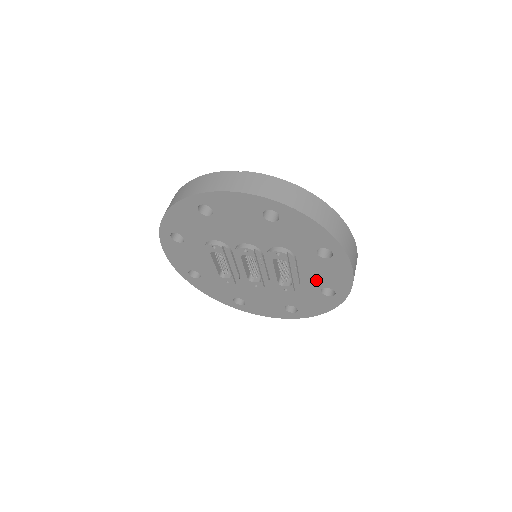
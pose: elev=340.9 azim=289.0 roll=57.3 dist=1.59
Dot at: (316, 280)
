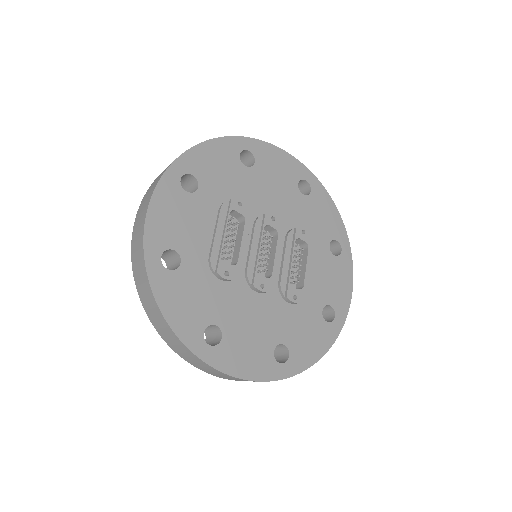
Dot at: (321, 290)
